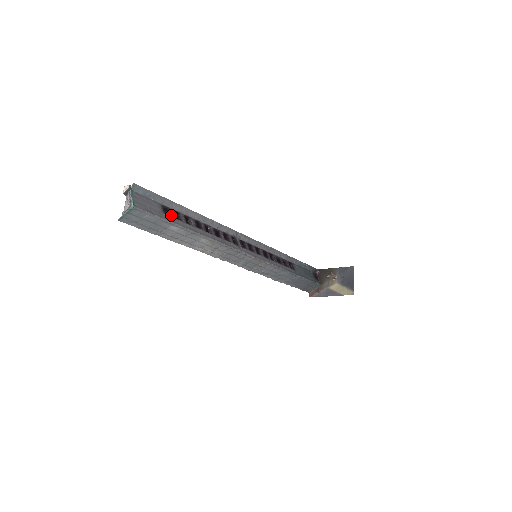
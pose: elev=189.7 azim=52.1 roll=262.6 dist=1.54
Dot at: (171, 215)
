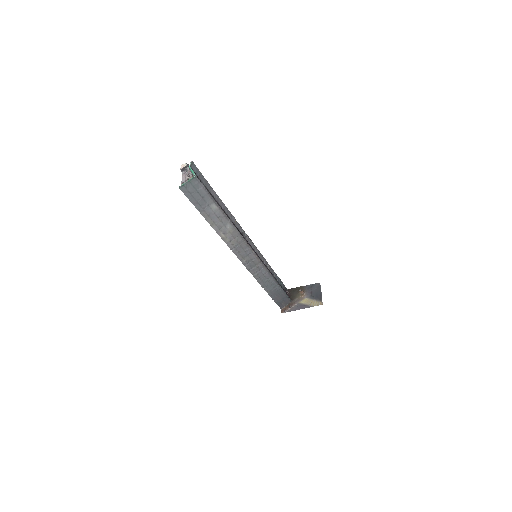
Dot at: (212, 196)
